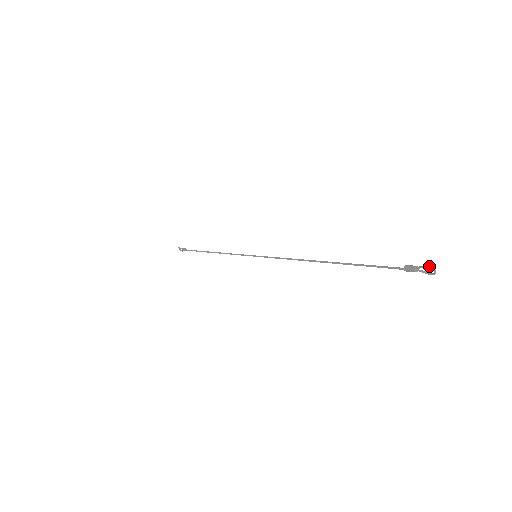
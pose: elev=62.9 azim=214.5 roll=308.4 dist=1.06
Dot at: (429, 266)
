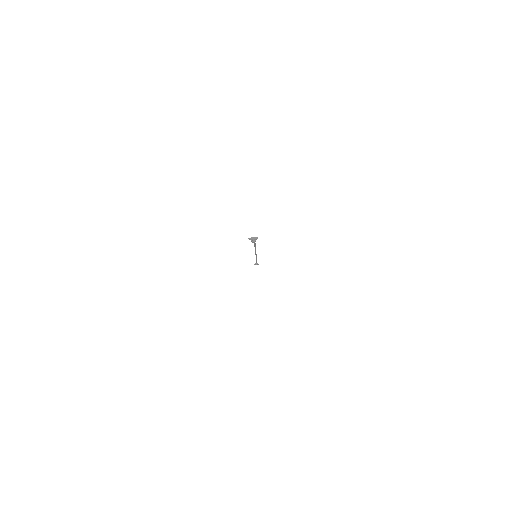
Dot at: occluded
